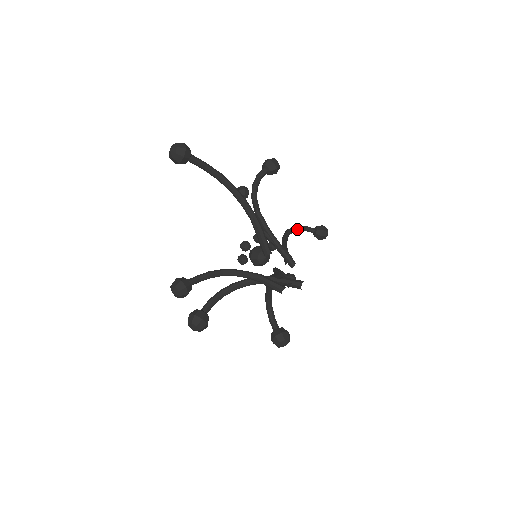
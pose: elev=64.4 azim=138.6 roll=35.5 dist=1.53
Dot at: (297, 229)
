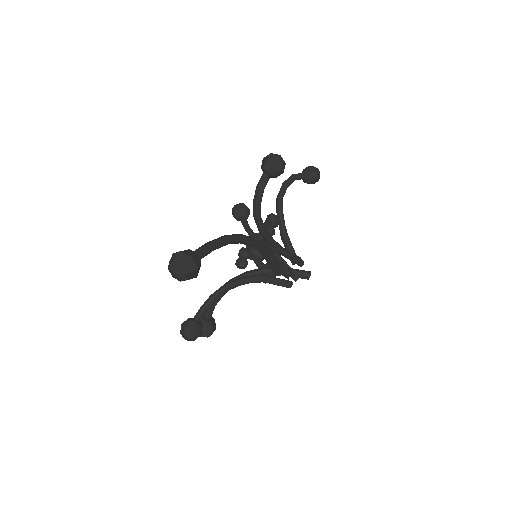
Dot at: (287, 187)
